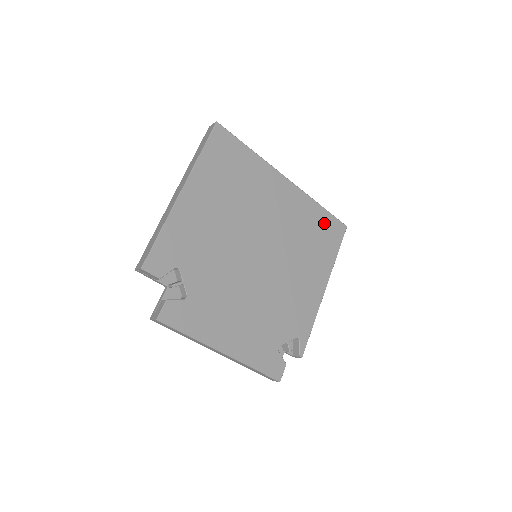
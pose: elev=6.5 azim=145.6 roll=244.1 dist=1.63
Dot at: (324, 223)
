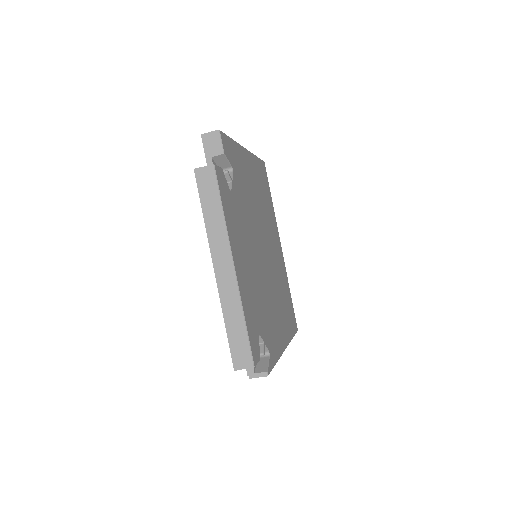
Dot at: (290, 304)
